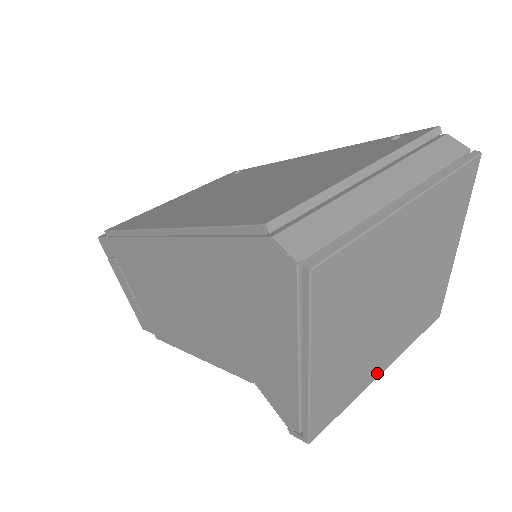
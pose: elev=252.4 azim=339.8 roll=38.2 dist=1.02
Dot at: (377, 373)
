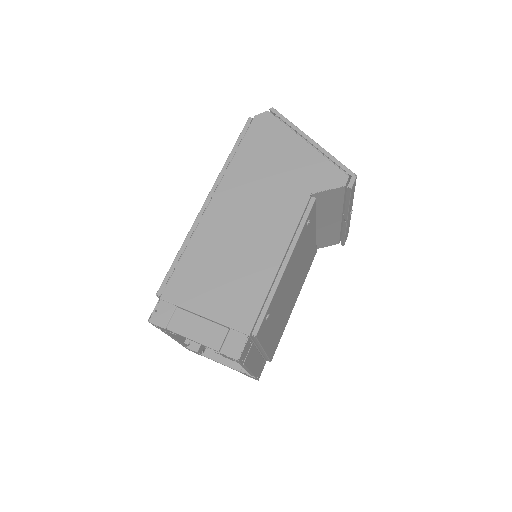
Dot at: occluded
